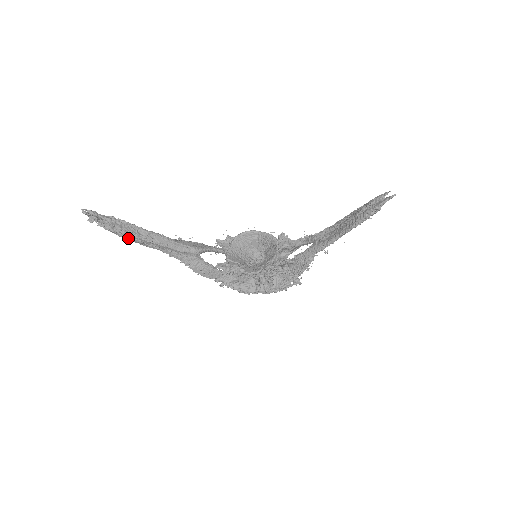
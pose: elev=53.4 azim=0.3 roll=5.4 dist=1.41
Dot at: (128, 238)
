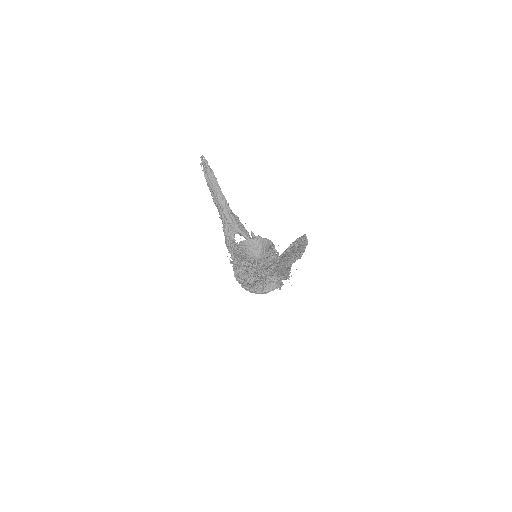
Dot at: (209, 188)
